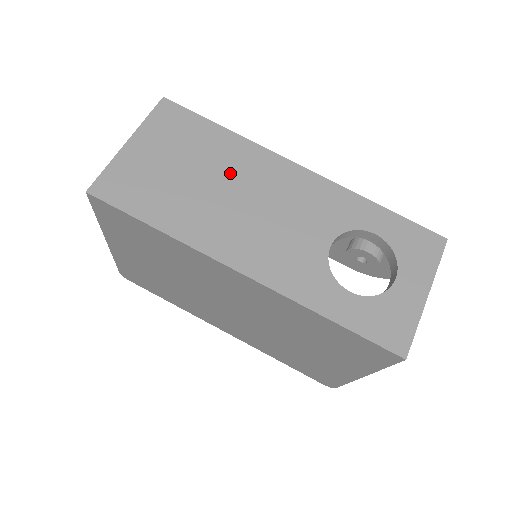
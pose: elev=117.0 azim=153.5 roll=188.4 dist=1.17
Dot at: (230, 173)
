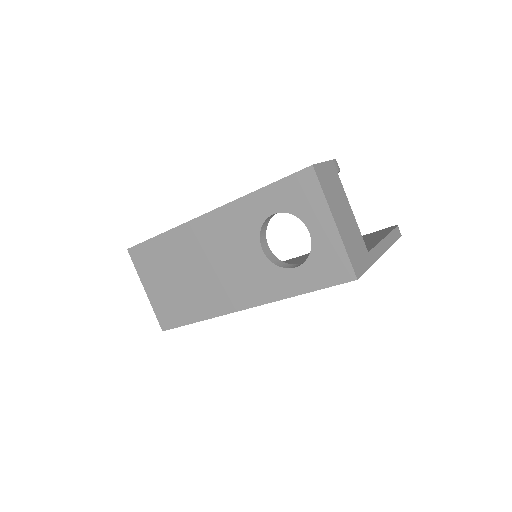
Dot at: (187, 259)
